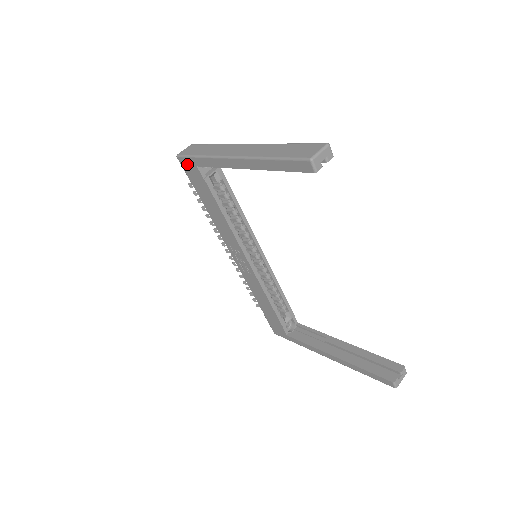
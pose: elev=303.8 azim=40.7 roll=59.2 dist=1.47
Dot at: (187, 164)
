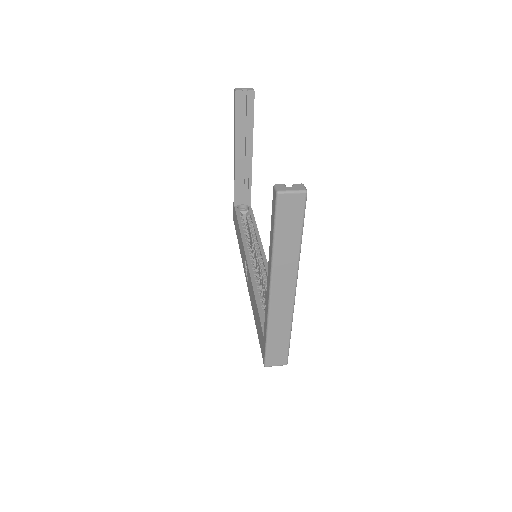
Dot at: occluded
